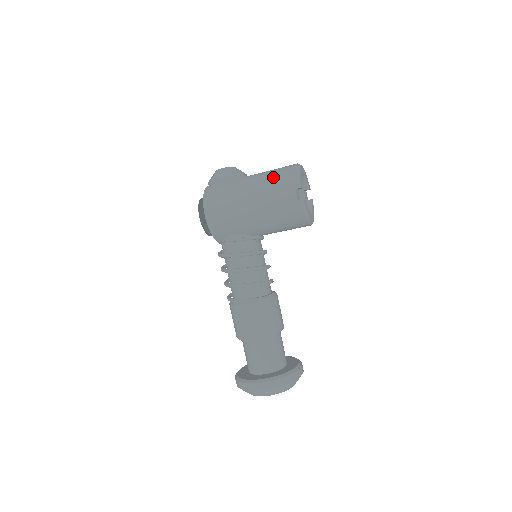
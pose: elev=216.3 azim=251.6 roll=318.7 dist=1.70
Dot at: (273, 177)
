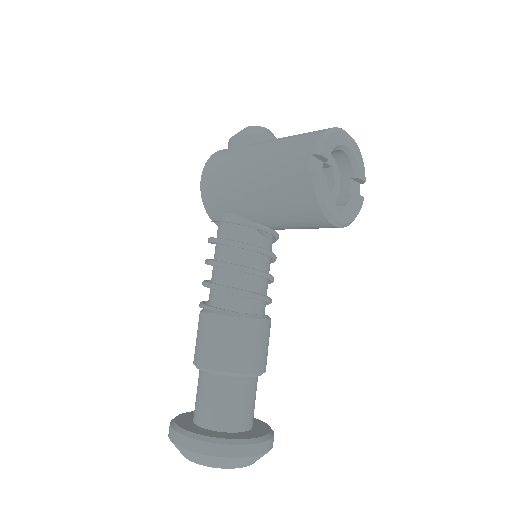
Dot at: (294, 138)
